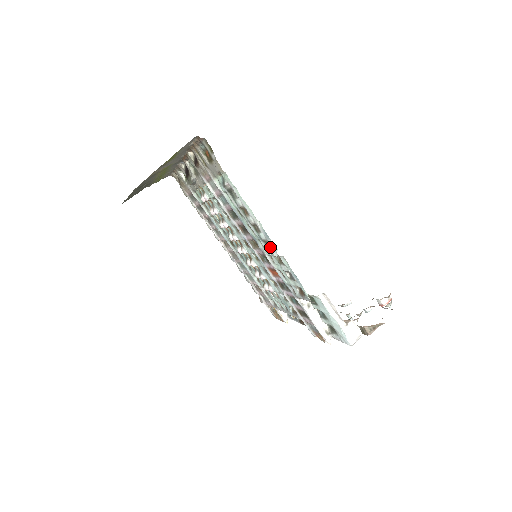
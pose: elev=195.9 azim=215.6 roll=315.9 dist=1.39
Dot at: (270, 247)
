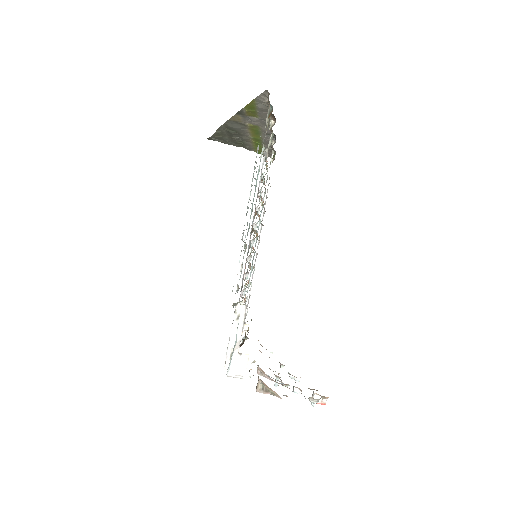
Dot at: occluded
